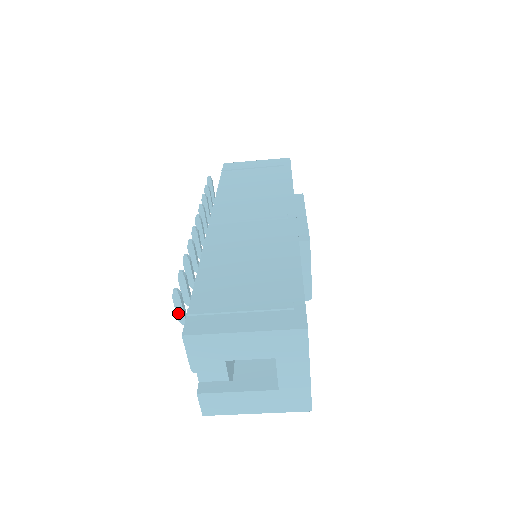
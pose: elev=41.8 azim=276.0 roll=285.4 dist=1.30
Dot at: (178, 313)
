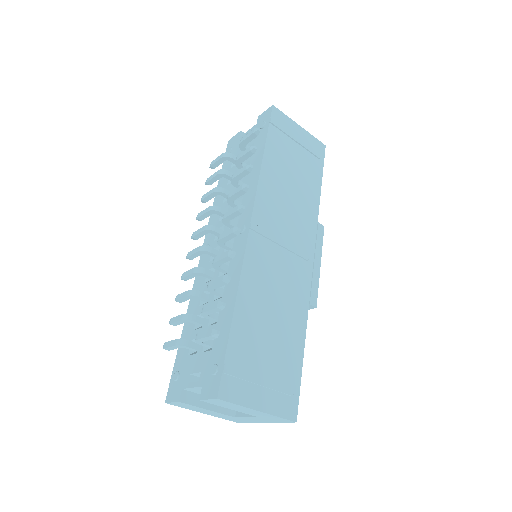
Dot at: (202, 339)
